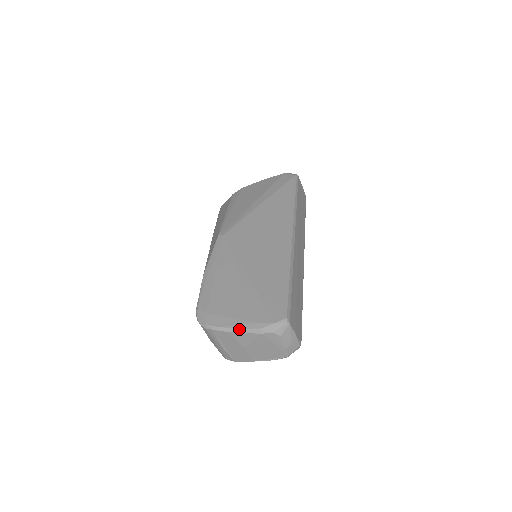
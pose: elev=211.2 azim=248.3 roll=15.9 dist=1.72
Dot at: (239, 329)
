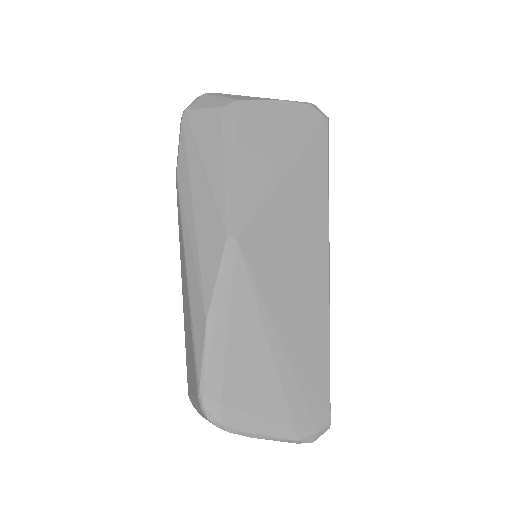
Dot at: (270, 437)
